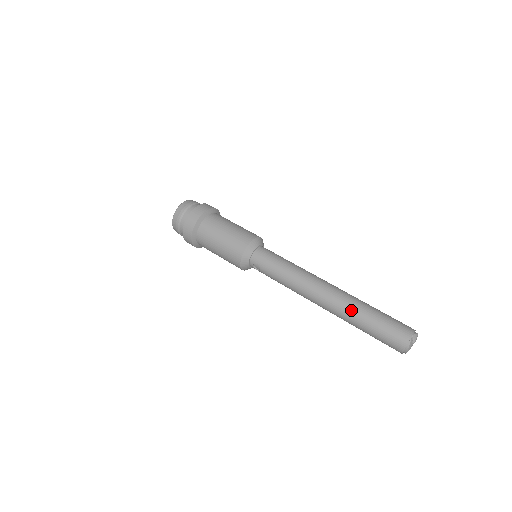
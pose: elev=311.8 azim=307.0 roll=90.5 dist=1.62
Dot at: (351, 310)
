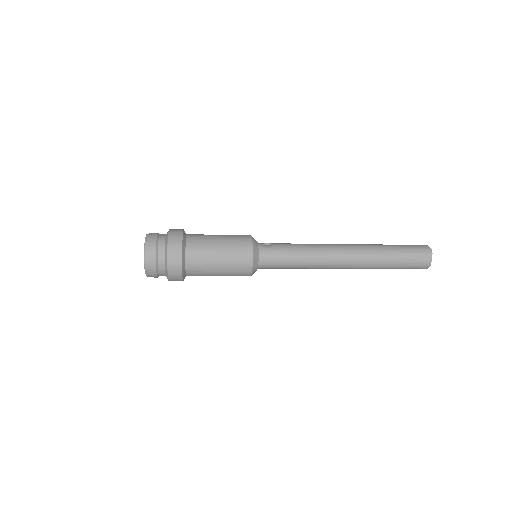
Dot at: occluded
